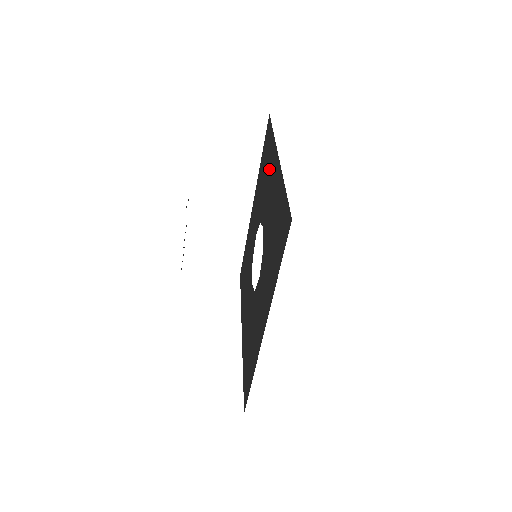
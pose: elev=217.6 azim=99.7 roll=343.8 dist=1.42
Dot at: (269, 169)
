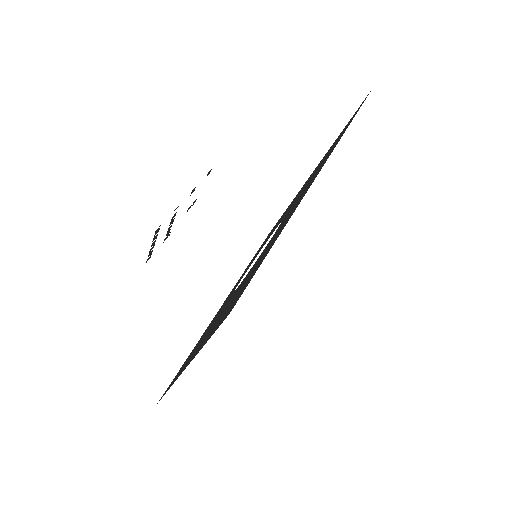
Dot at: occluded
